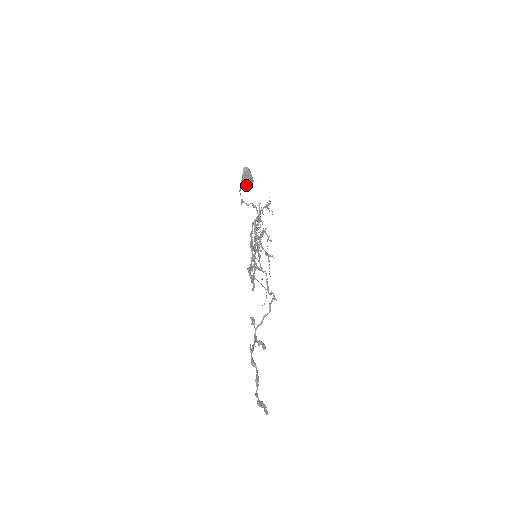
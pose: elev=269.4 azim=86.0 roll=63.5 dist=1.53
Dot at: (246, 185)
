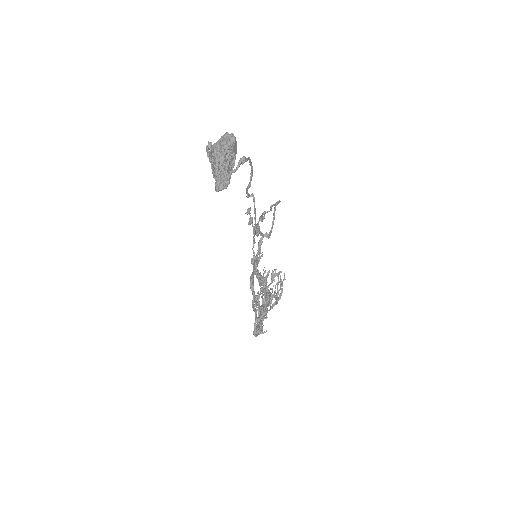
Dot at: occluded
